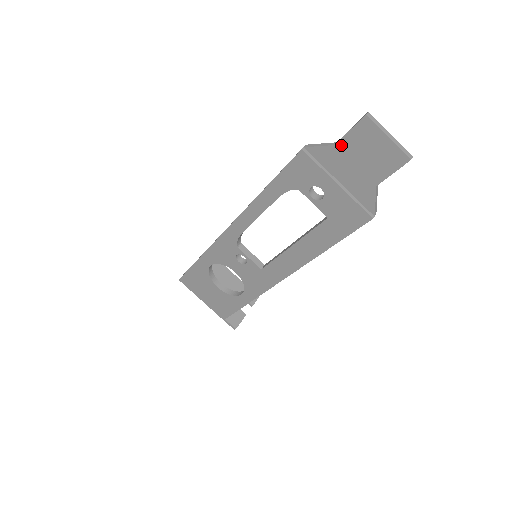
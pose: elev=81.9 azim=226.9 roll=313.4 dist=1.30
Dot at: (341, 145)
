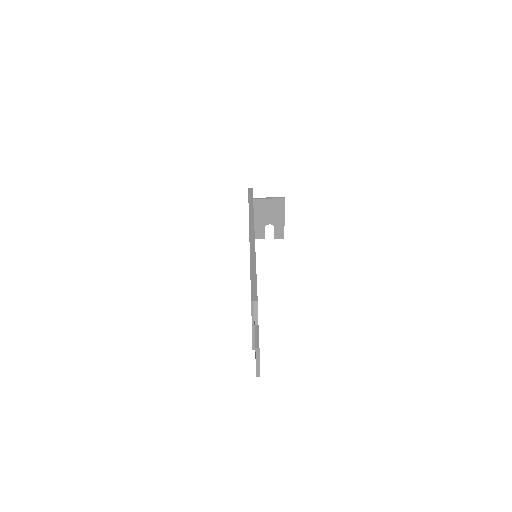
Dot at: (255, 329)
